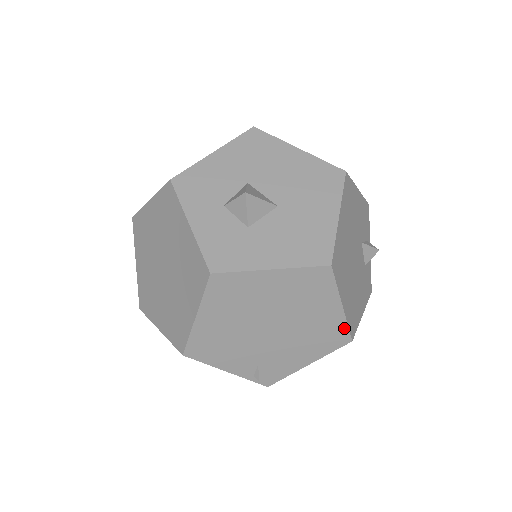
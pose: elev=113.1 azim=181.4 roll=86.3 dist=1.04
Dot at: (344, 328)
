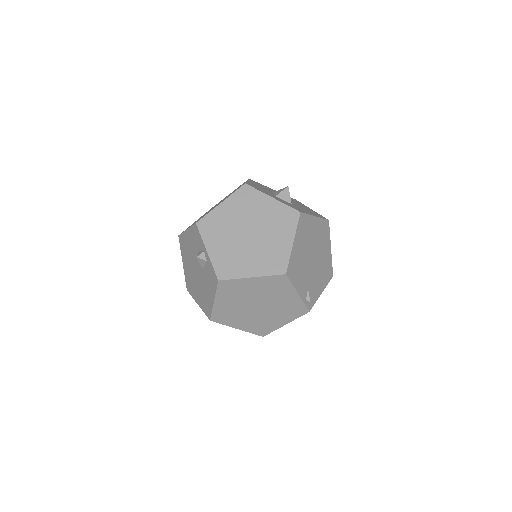
Dot at: (331, 265)
